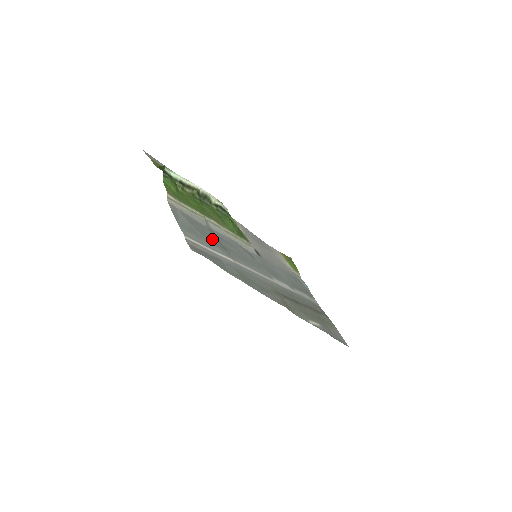
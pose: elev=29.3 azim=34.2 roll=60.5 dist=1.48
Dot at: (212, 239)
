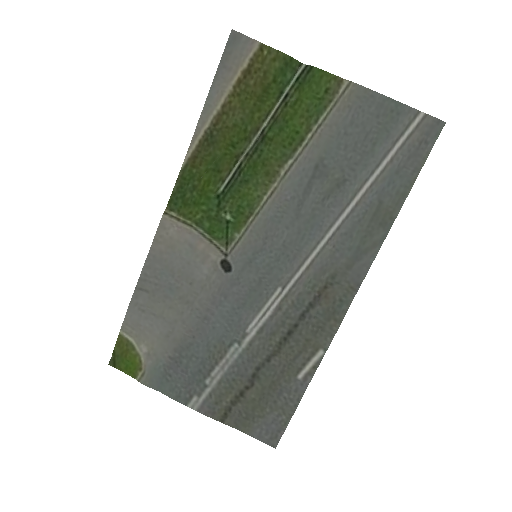
Dot at: (350, 161)
